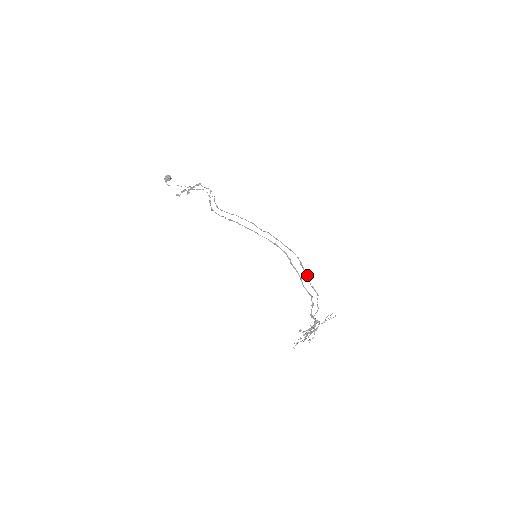
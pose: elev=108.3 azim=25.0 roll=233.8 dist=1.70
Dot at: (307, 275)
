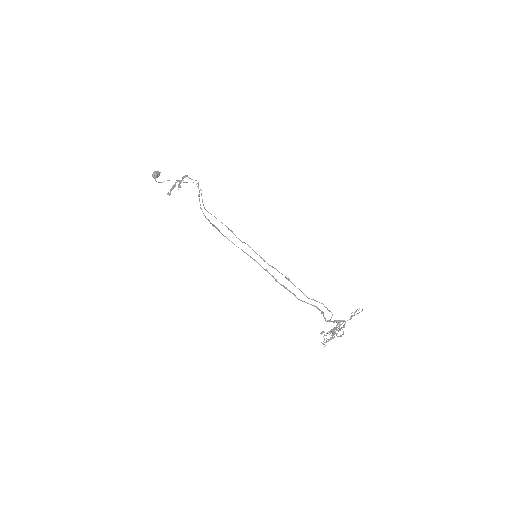
Dot at: occluded
